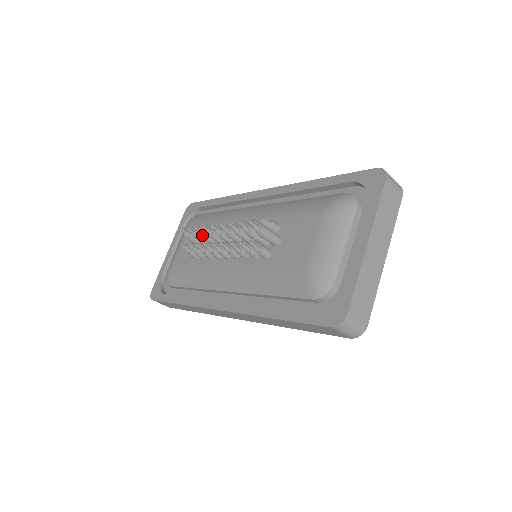
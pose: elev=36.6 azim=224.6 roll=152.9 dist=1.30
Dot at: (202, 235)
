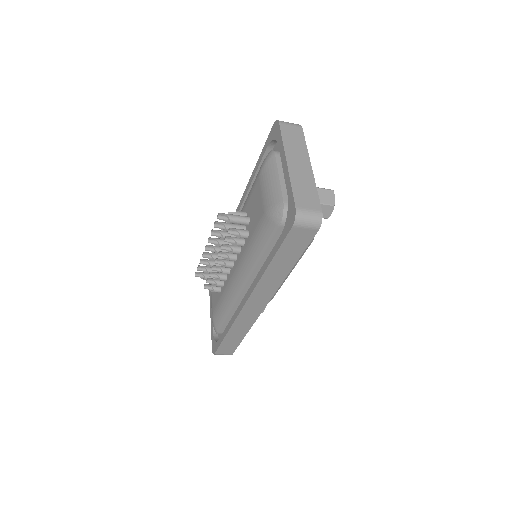
Dot at: (209, 265)
